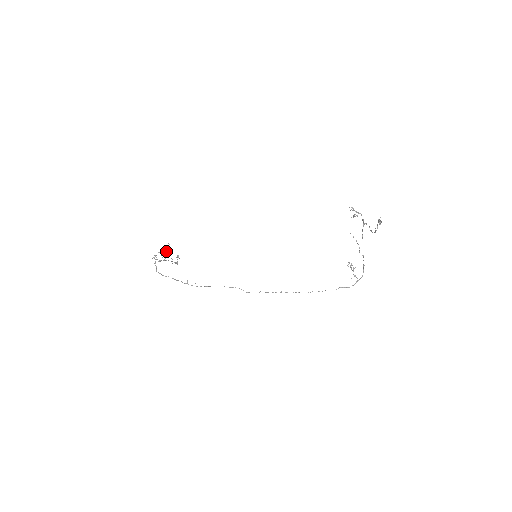
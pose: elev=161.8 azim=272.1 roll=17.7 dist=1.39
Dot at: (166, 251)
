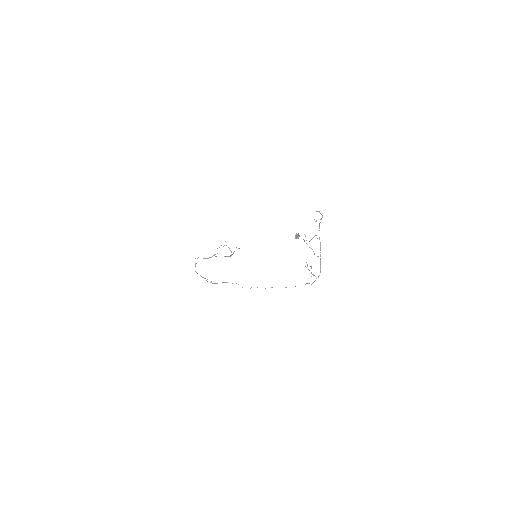
Dot at: occluded
